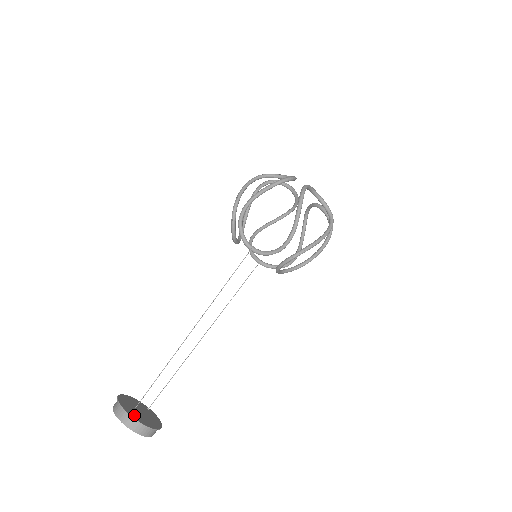
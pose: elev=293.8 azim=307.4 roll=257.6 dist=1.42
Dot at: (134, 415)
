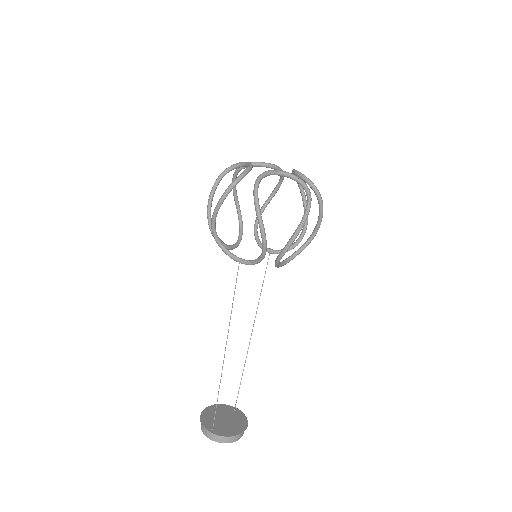
Dot at: (216, 430)
